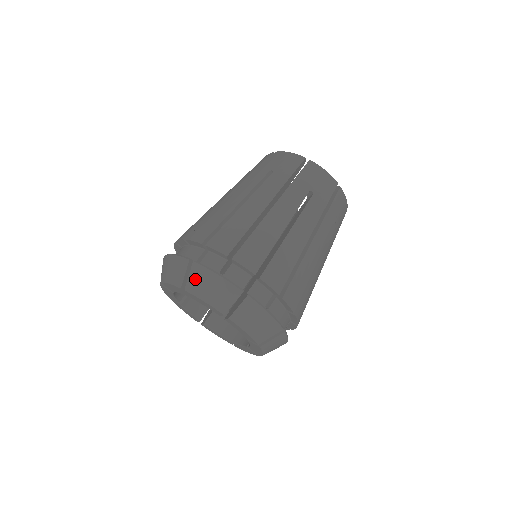
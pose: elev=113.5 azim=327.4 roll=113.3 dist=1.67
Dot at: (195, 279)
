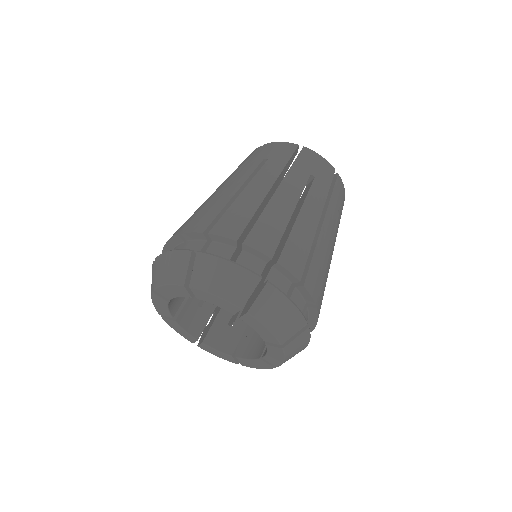
Dot at: (201, 271)
